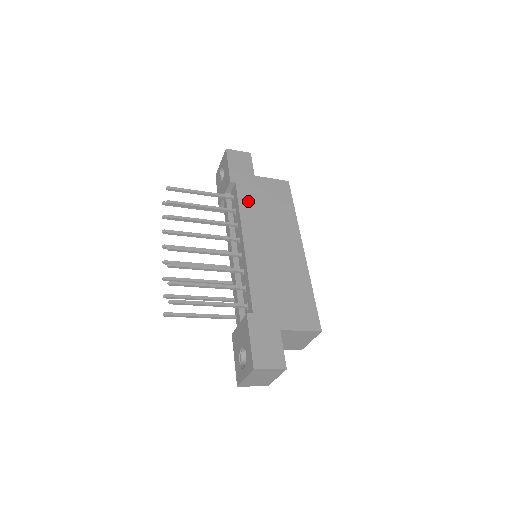
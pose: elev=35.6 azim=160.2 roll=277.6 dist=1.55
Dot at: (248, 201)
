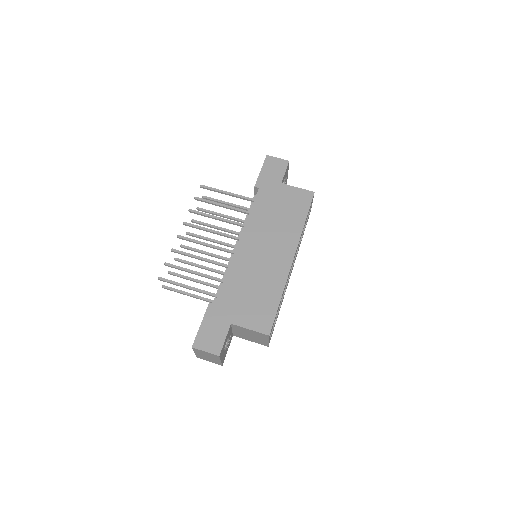
Dot at: (262, 206)
